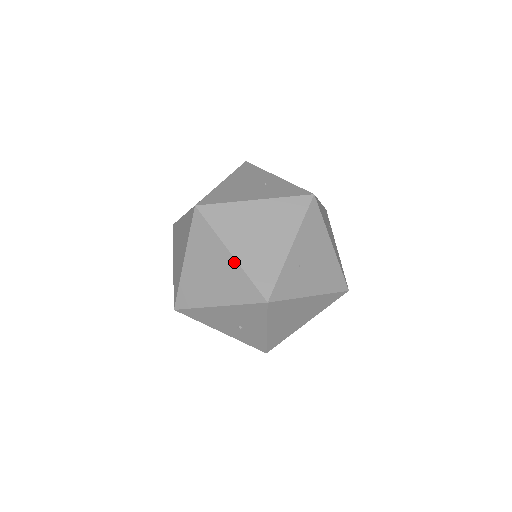
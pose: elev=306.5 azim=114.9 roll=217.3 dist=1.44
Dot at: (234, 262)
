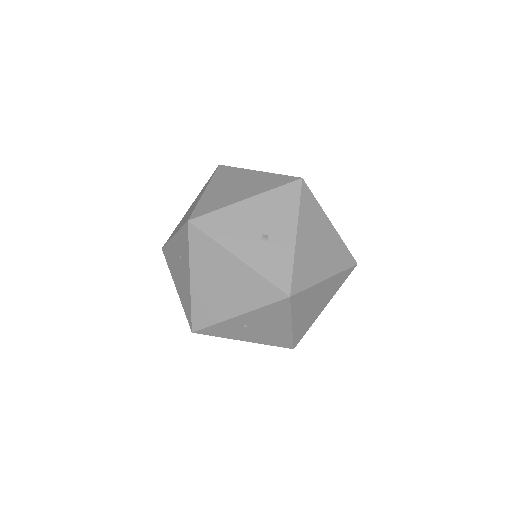
Dot at: (262, 173)
